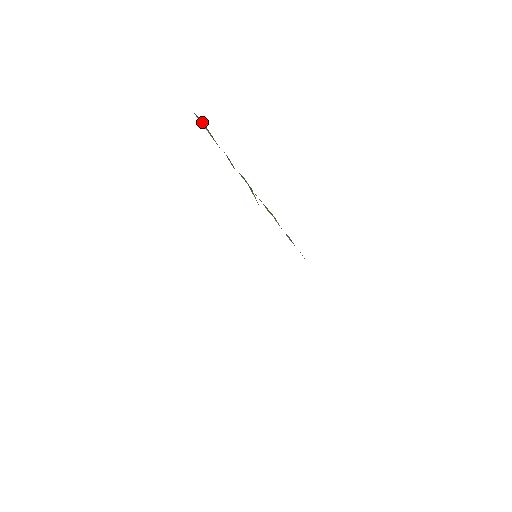
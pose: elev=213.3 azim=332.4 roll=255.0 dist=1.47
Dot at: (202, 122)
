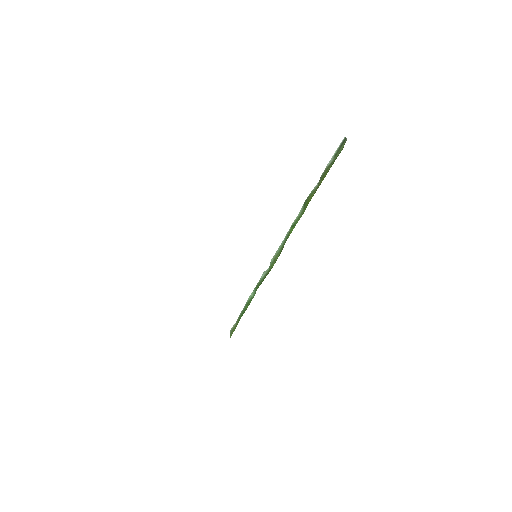
Dot at: (342, 148)
